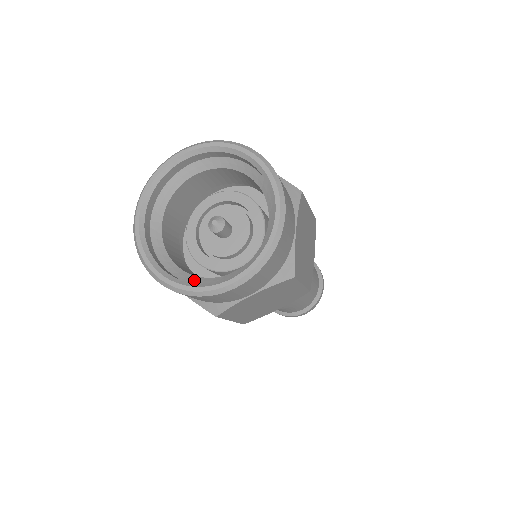
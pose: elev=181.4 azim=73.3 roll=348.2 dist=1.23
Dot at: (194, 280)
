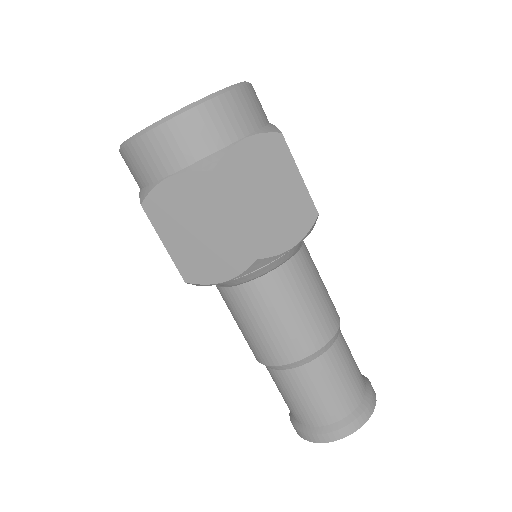
Dot at: occluded
